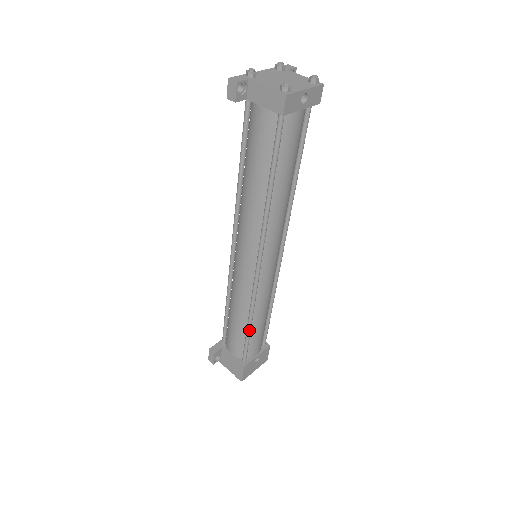
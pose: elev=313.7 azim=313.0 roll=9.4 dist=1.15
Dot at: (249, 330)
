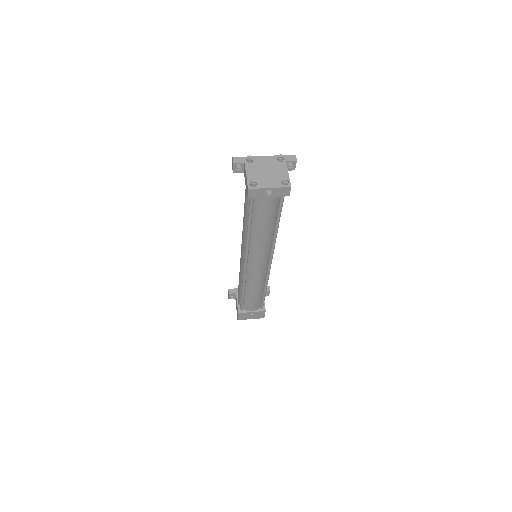
Dot at: (242, 295)
